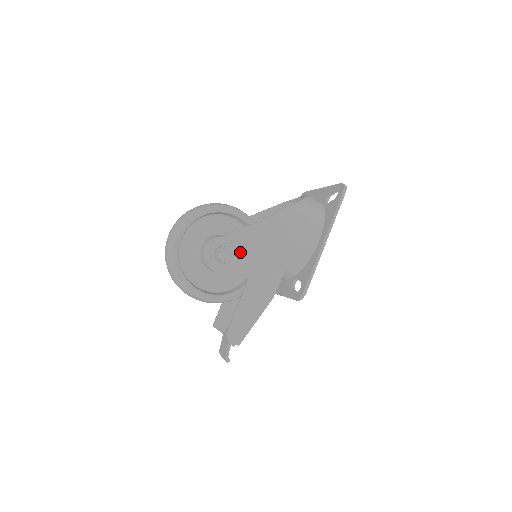
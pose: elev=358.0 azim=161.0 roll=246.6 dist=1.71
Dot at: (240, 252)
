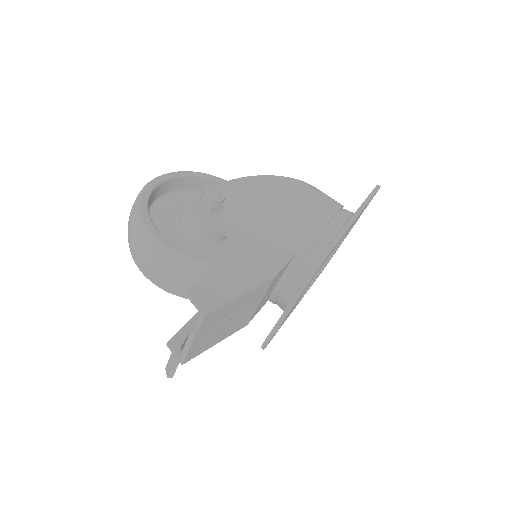
Dot at: (235, 213)
